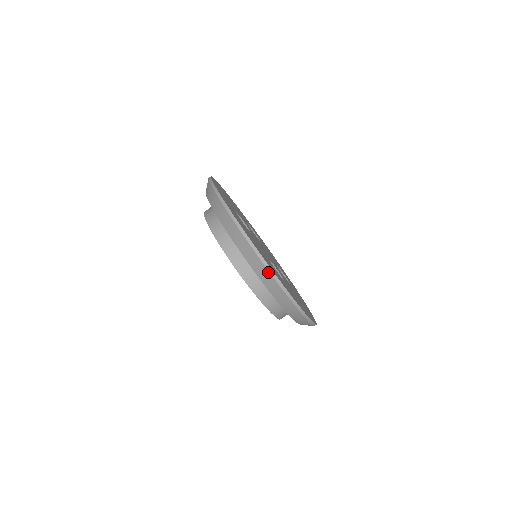
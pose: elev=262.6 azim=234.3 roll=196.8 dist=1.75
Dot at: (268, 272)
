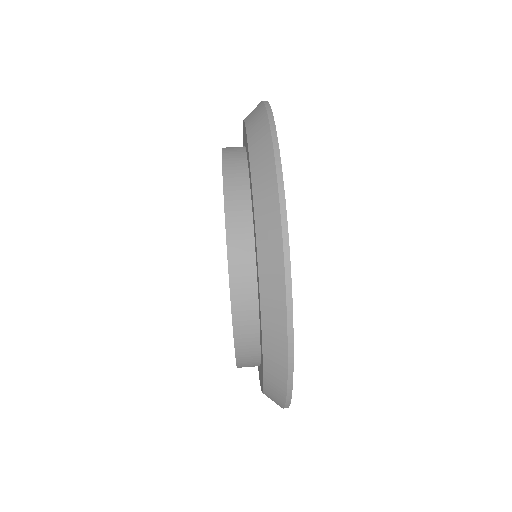
Dot at: (269, 135)
